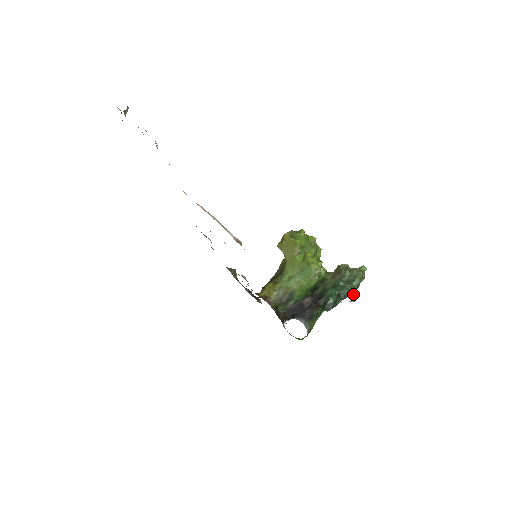
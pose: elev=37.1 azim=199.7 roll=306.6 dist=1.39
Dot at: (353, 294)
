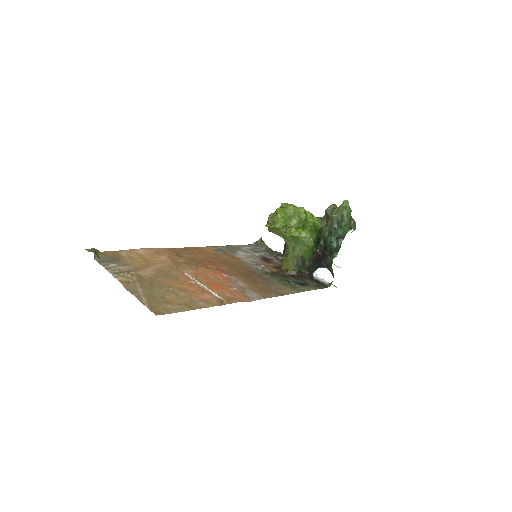
Dot at: (350, 228)
